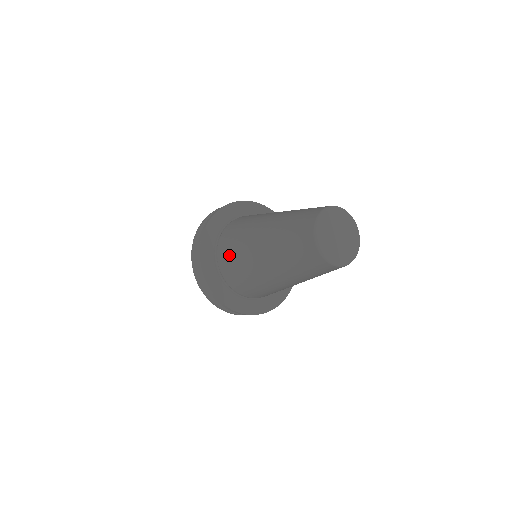
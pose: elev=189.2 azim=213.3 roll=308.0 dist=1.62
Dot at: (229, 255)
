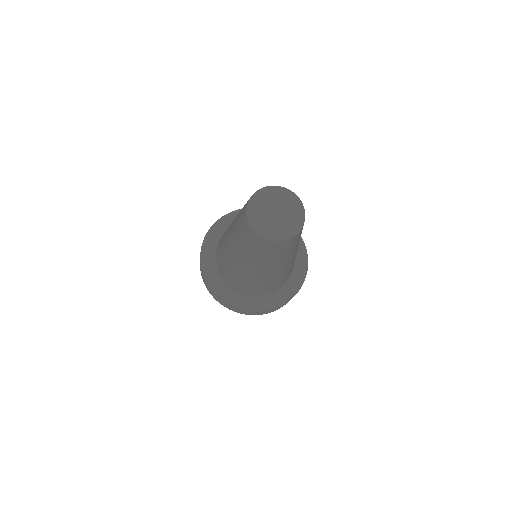
Dot at: occluded
